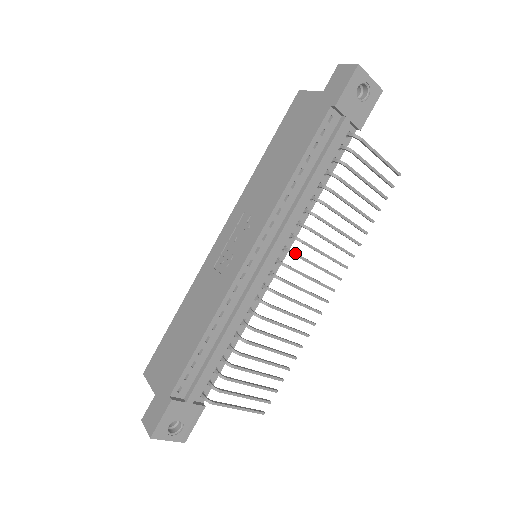
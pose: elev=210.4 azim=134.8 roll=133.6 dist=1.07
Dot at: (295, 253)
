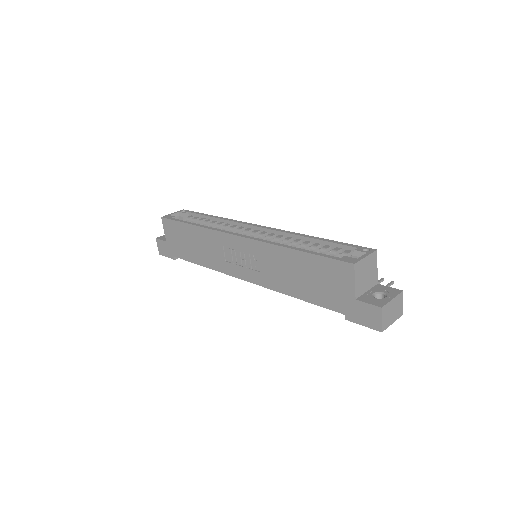
Dot at: occluded
